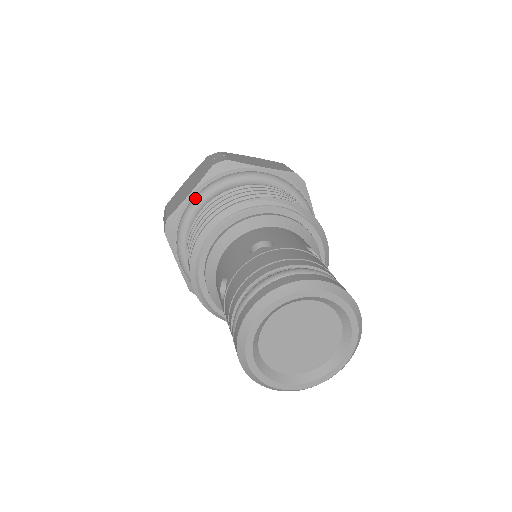
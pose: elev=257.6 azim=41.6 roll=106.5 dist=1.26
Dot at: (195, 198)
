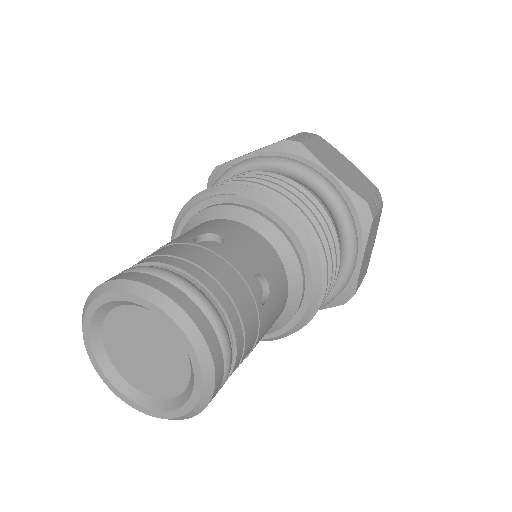
Dot at: occluded
